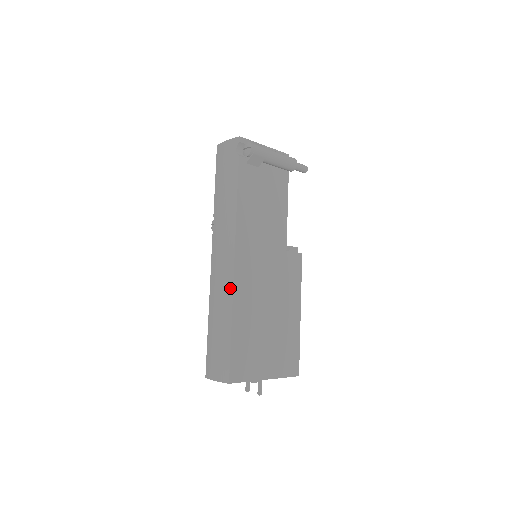
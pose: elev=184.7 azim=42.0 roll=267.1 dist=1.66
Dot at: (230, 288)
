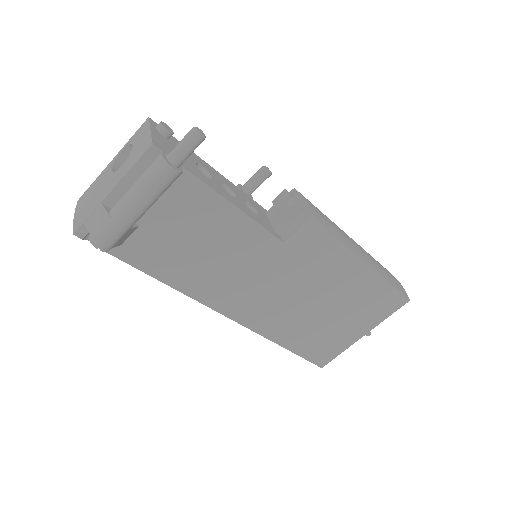
Dot at: (251, 329)
